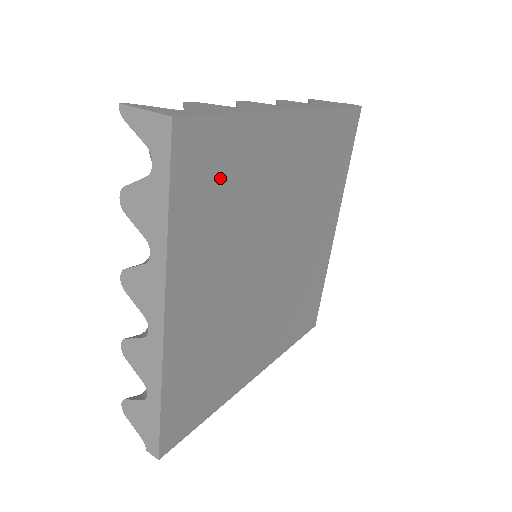
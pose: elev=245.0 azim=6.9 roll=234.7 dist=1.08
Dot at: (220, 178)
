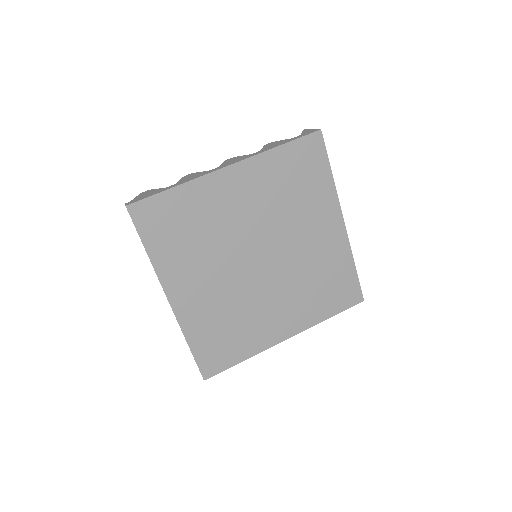
Dot at: (303, 175)
